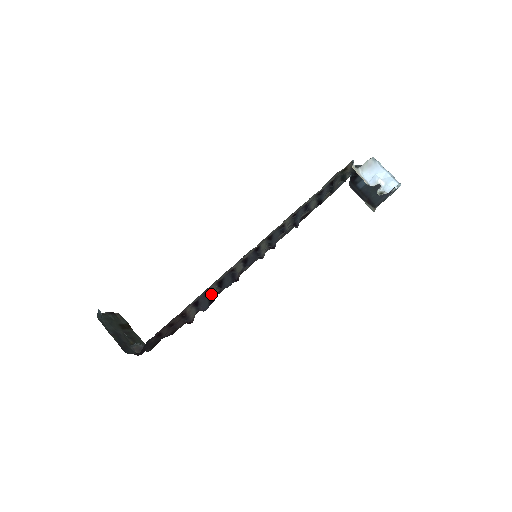
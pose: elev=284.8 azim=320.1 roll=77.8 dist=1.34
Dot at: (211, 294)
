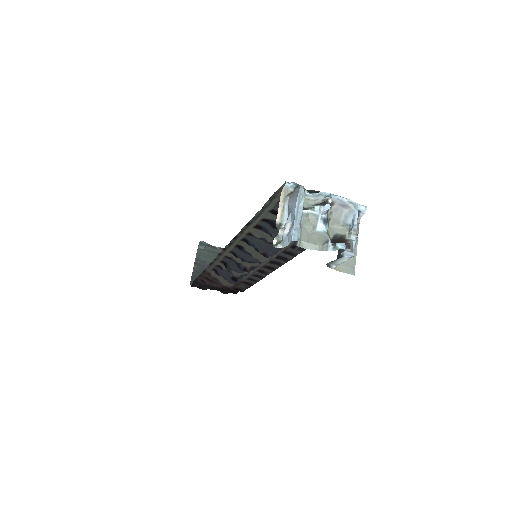
Dot at: (230, 271)
